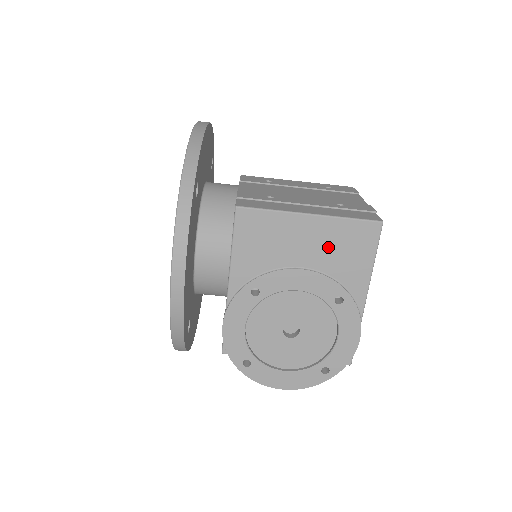
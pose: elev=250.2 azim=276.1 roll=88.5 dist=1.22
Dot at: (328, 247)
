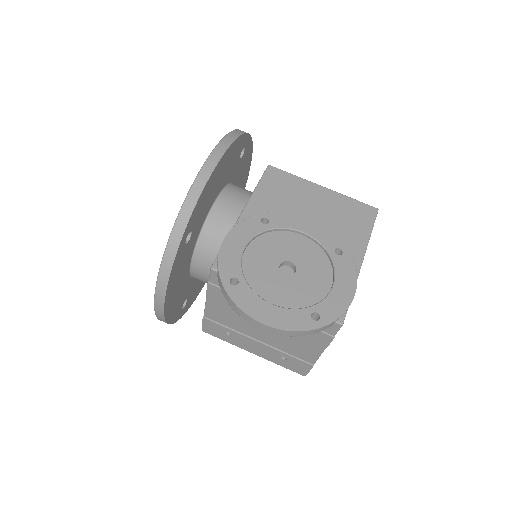
Dot at: (334, 211)
